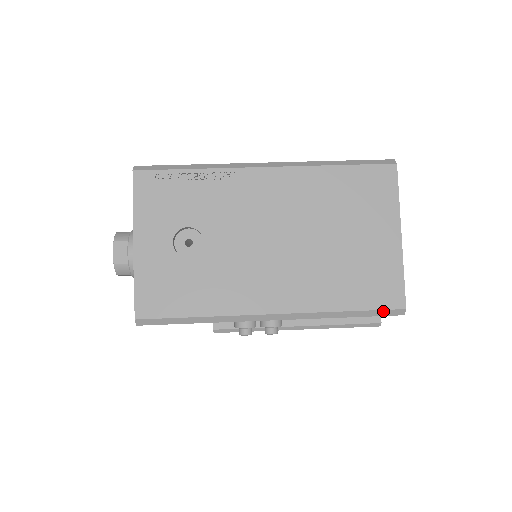
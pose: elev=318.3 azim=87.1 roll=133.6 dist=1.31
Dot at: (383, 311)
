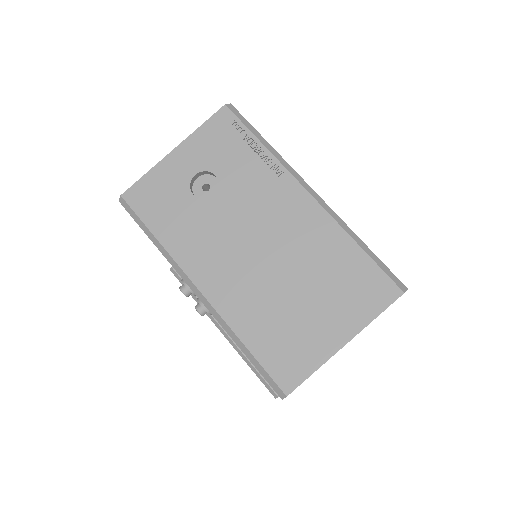
Dot at: (270, 378)
